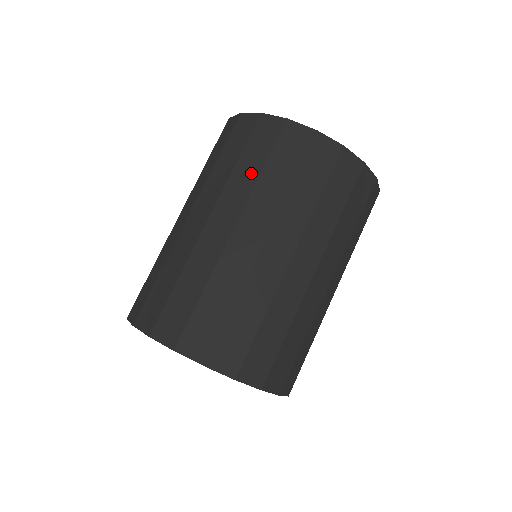
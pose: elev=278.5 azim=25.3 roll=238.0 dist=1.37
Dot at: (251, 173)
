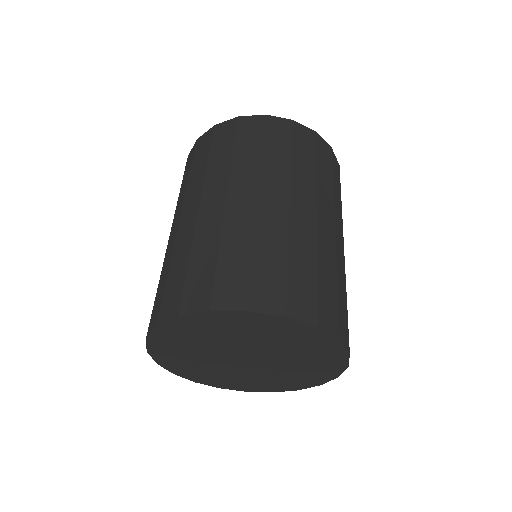
Dot at: (224, 158)
